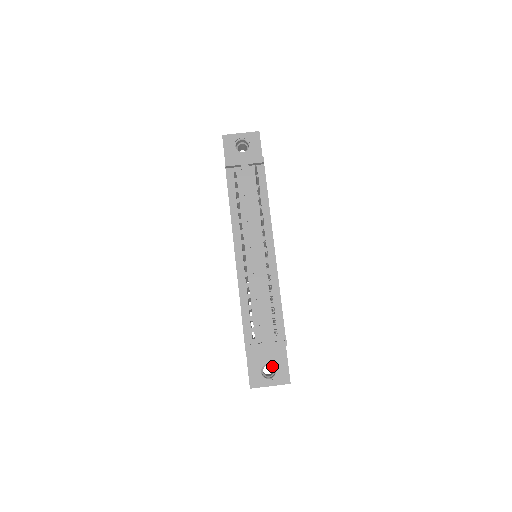
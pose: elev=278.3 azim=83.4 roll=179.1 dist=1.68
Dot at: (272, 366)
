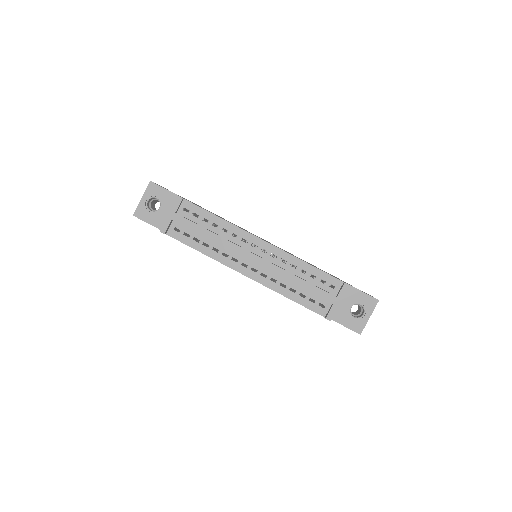
Dot at: occluded
